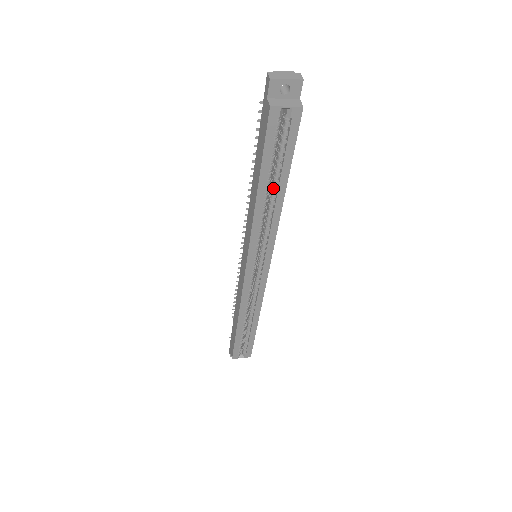
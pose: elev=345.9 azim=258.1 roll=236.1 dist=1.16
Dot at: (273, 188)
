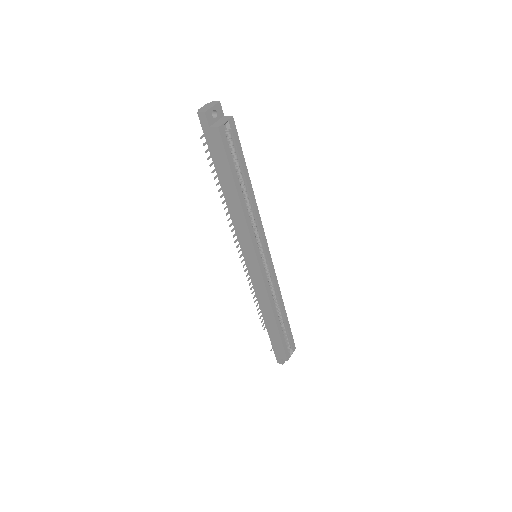
Dot at: (244, 189)
